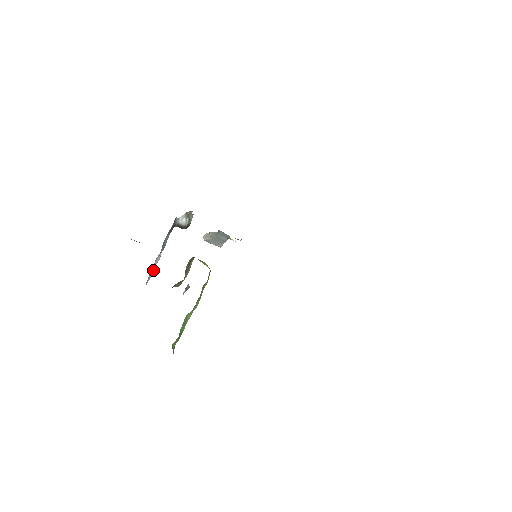
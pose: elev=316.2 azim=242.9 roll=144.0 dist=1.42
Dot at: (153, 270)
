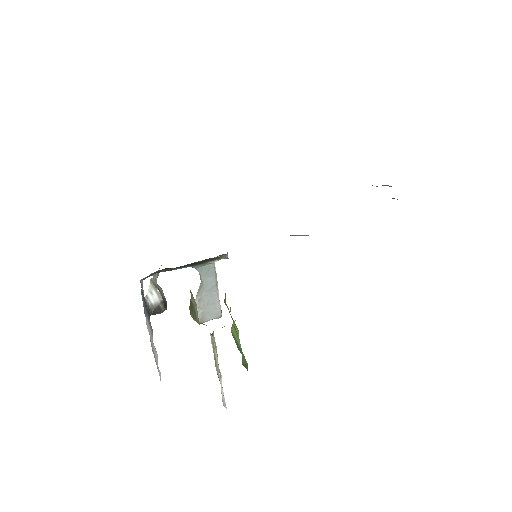
Dot at: occluded
